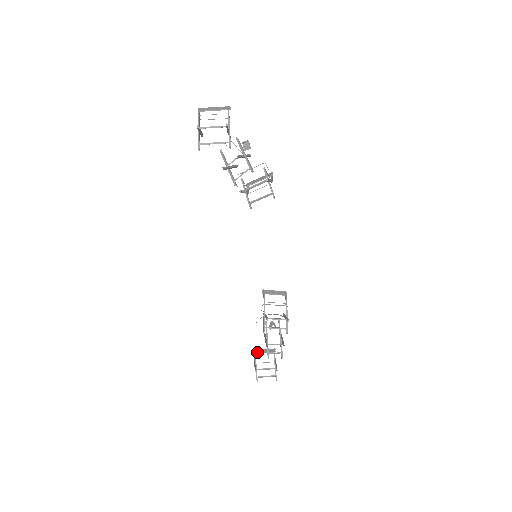
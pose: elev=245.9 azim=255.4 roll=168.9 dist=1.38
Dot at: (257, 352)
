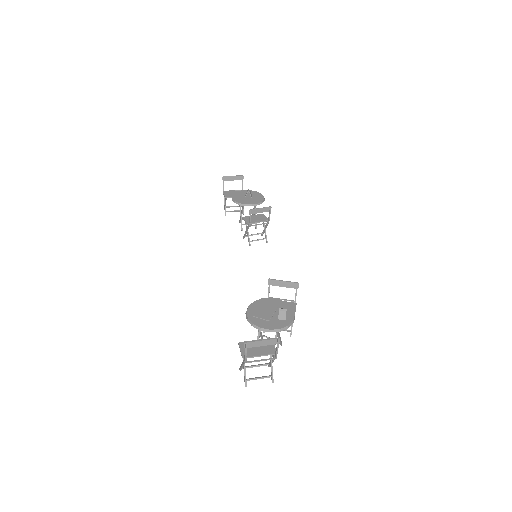
Dot at: (226, 180)
